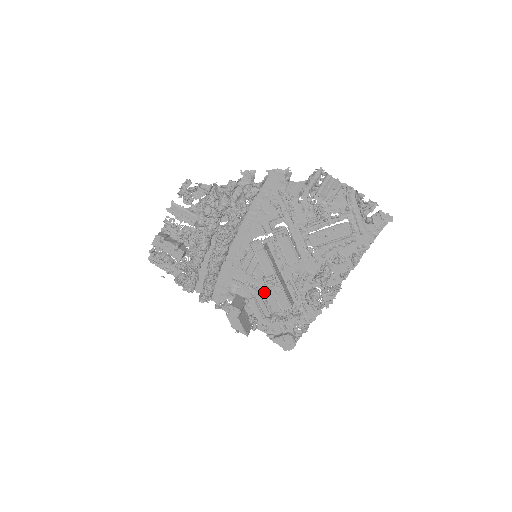
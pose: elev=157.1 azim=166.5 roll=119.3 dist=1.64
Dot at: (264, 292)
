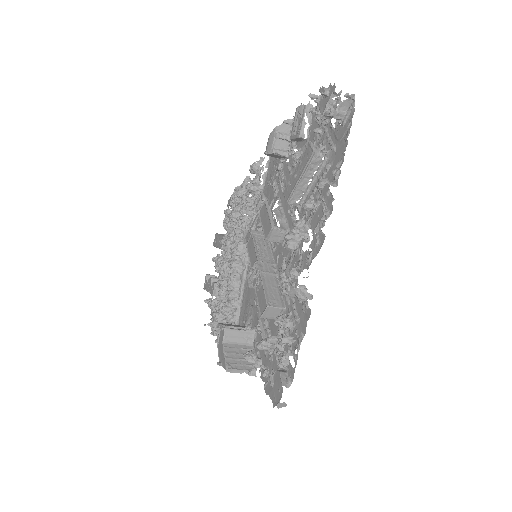
Dot at: occluded
